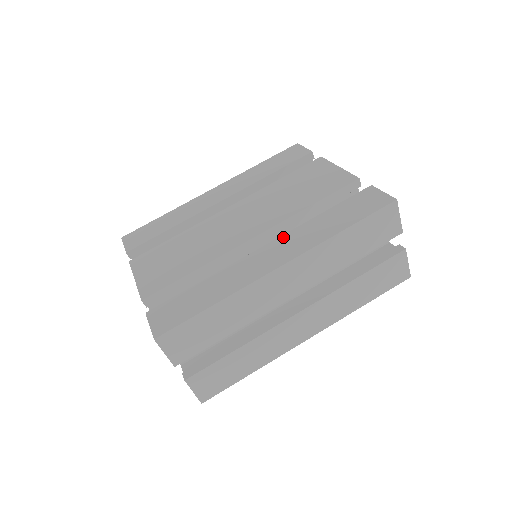
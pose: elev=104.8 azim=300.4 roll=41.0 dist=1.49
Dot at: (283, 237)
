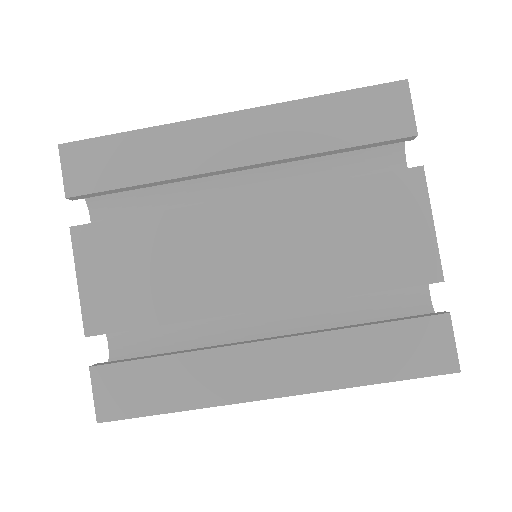
Dot at: (296, 341)
